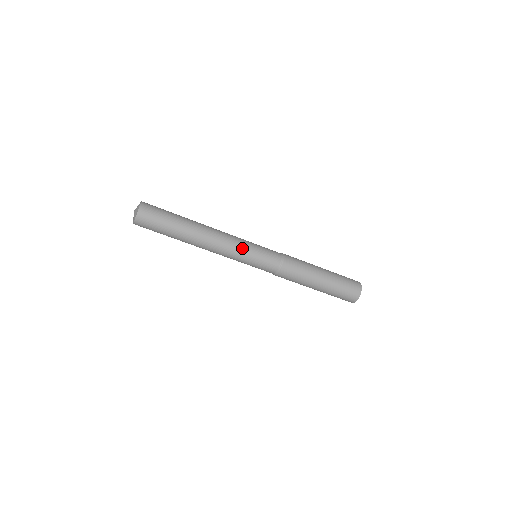
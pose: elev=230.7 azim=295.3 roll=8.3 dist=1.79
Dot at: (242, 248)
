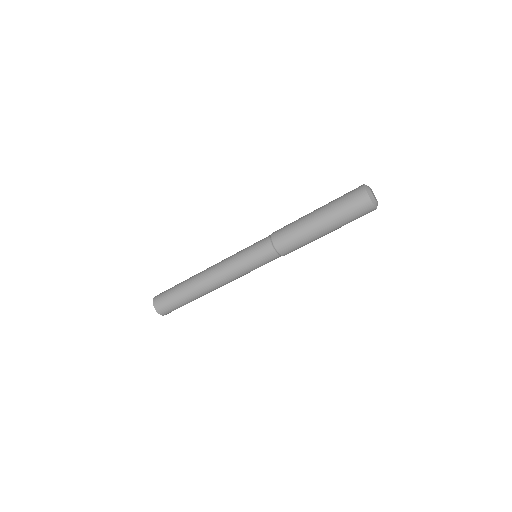
Dot at: (238, 270)
